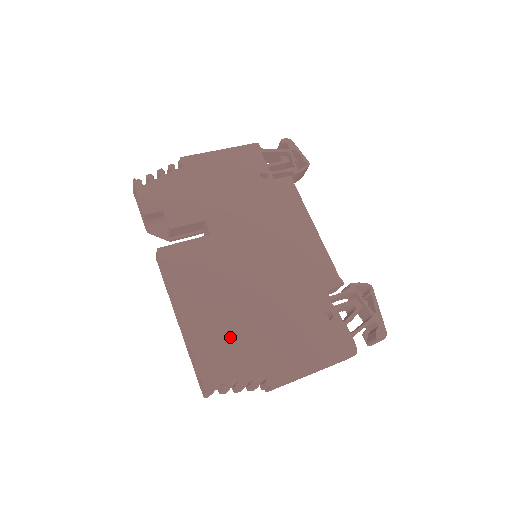
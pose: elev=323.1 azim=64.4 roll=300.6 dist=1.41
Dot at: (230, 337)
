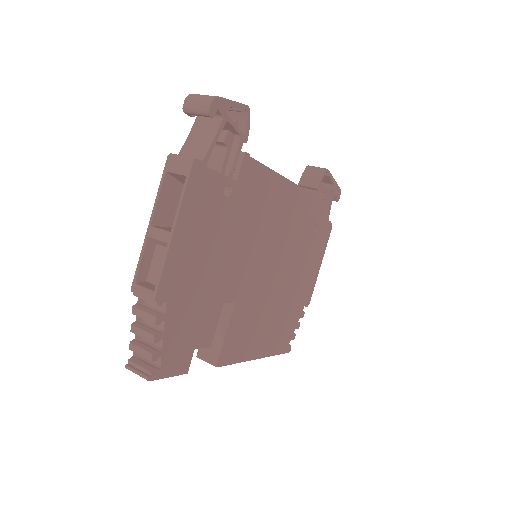
Dot at: (283, 321)
